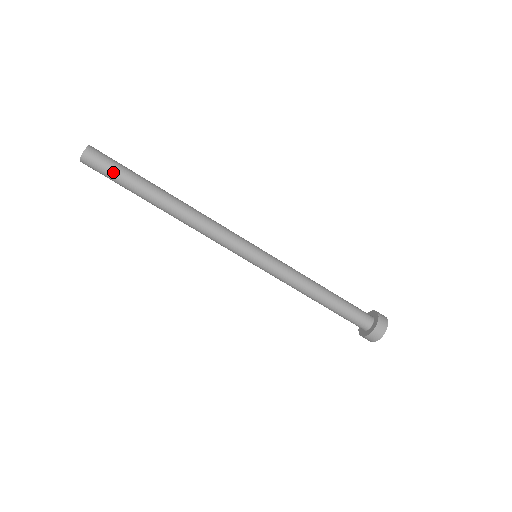
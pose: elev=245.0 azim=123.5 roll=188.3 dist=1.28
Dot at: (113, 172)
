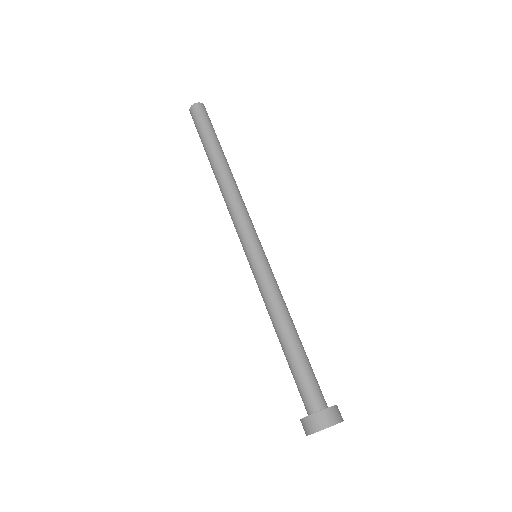
Dot at: (209, 124)
